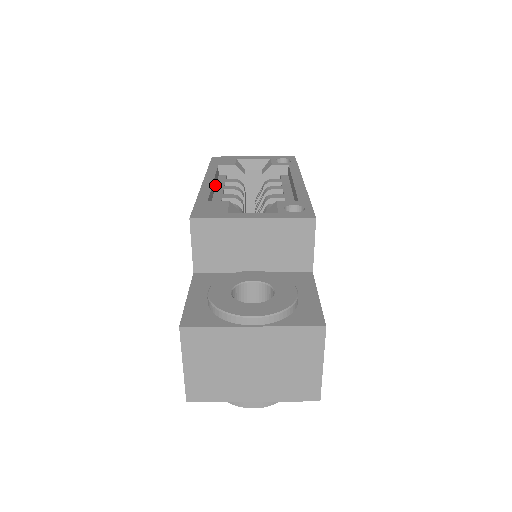
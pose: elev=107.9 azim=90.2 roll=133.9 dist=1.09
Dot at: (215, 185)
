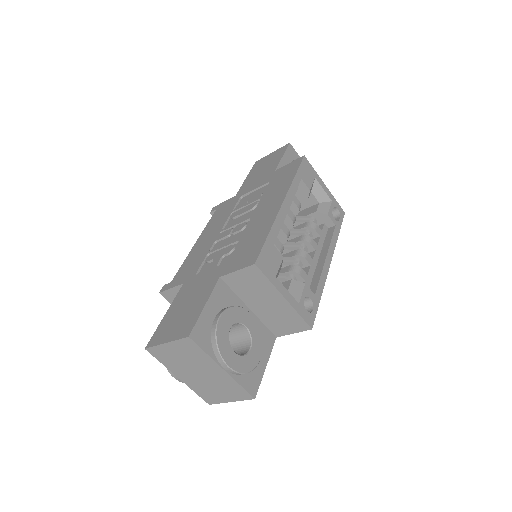
Dot at: occluded
